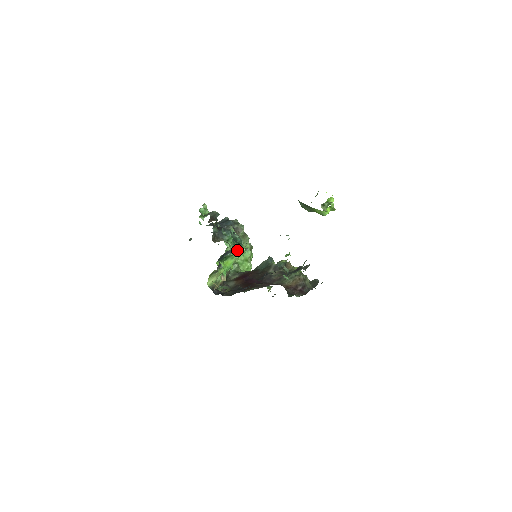
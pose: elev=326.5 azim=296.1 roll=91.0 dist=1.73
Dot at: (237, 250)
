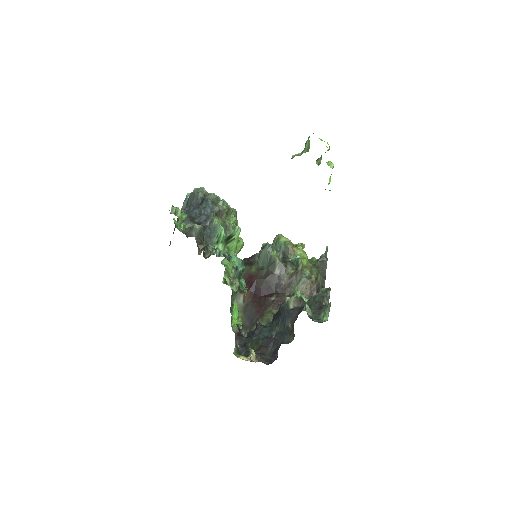
Dot at: (229, 243)
